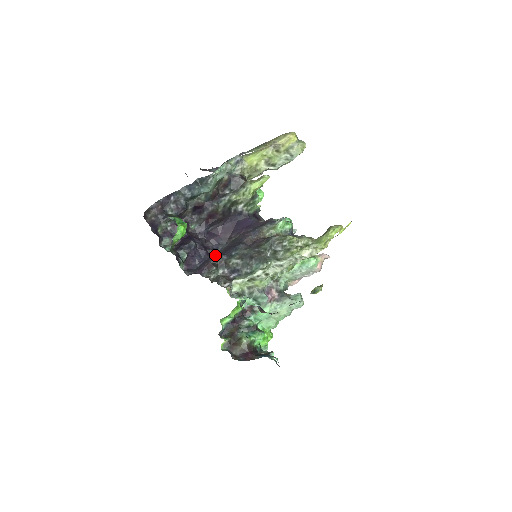
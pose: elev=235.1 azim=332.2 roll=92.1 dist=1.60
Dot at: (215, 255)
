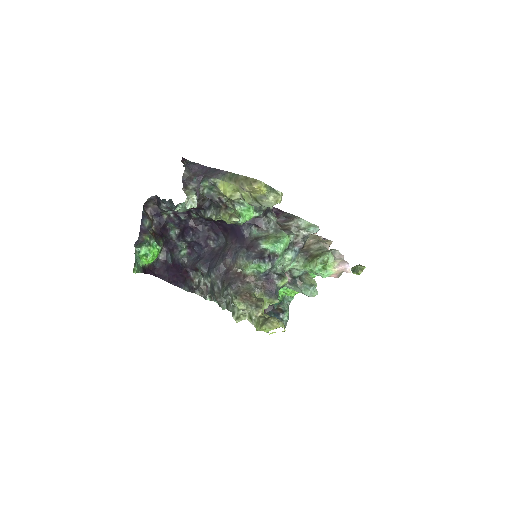
Dot at: (212, 250)
